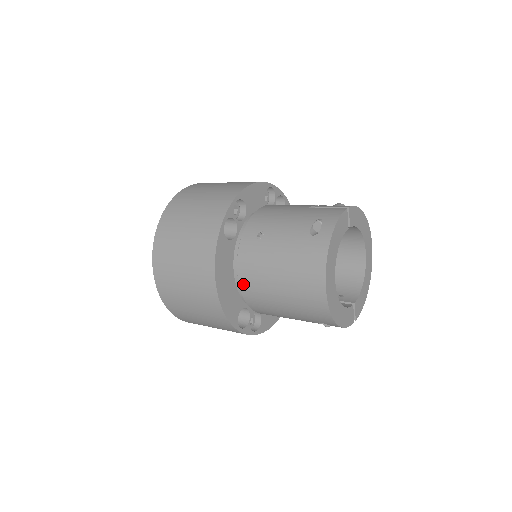
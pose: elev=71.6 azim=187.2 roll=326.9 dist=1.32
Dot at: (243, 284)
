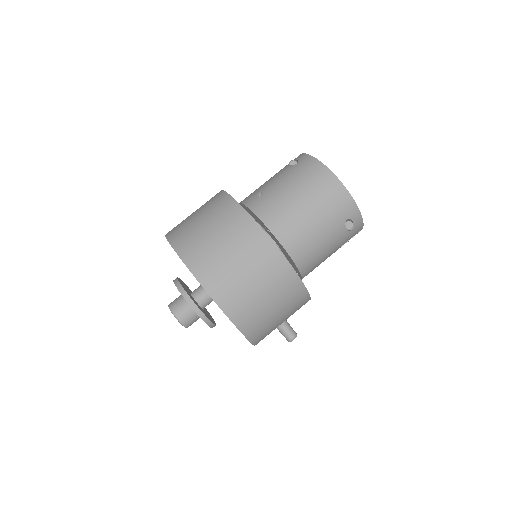
Dot at: (275, 229)
